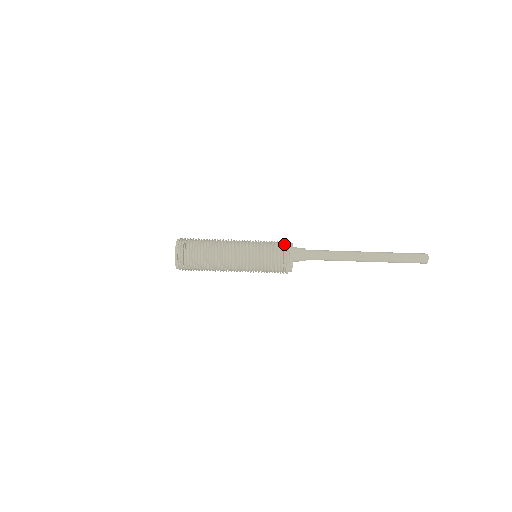
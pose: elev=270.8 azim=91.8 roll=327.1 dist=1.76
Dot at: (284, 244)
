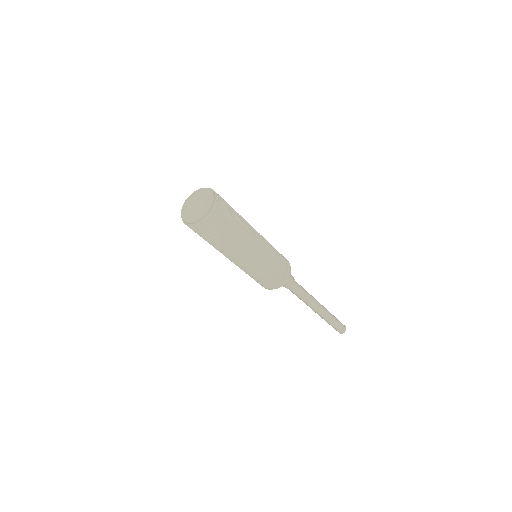
Dot at: (287, 266)
